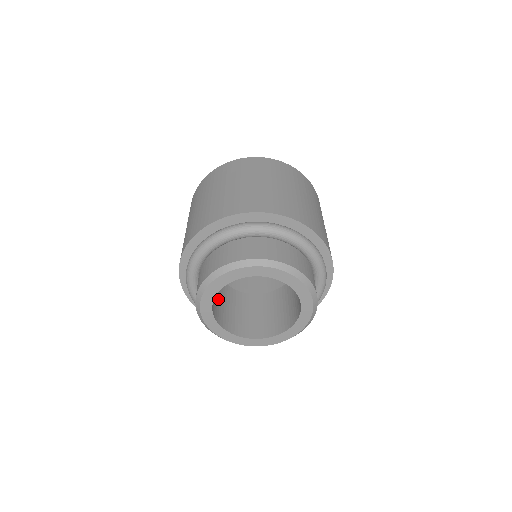
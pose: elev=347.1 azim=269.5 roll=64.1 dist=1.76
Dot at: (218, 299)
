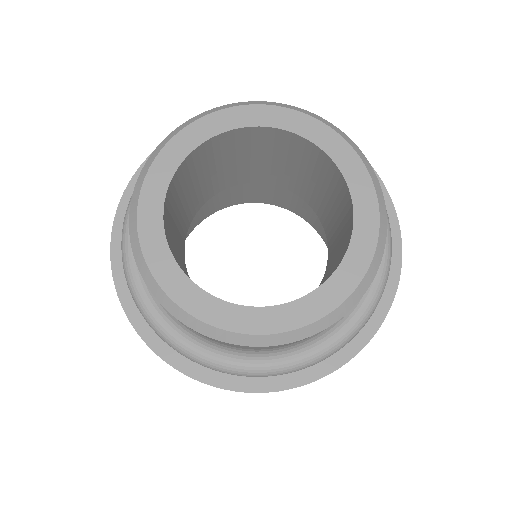
Dot at: (179, 262)
